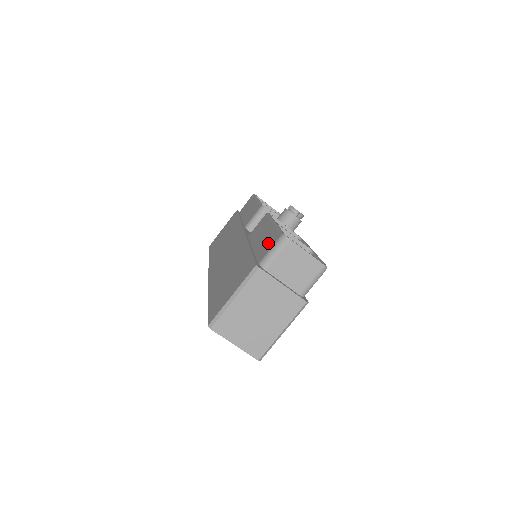
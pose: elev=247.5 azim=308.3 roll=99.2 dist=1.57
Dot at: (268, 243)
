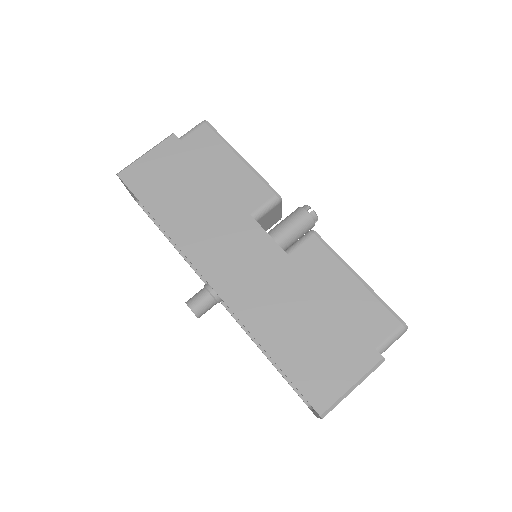
Dot at: (376, 320)
